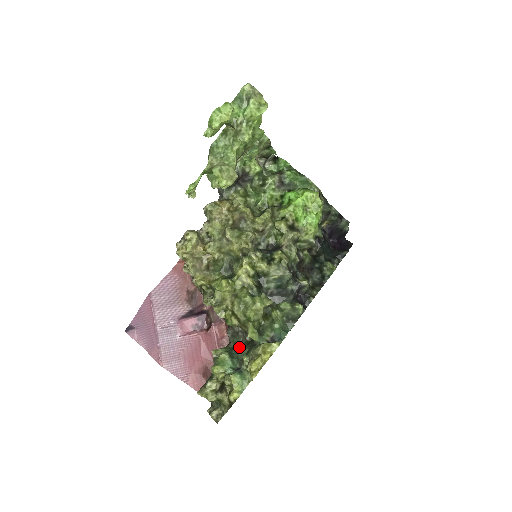
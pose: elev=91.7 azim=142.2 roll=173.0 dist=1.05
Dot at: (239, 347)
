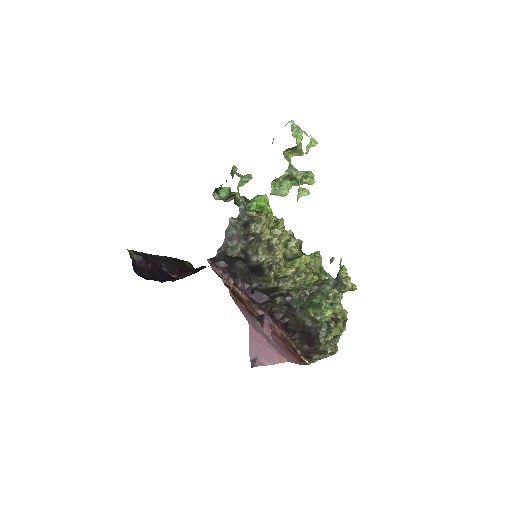
Dot at: (310, 302)
